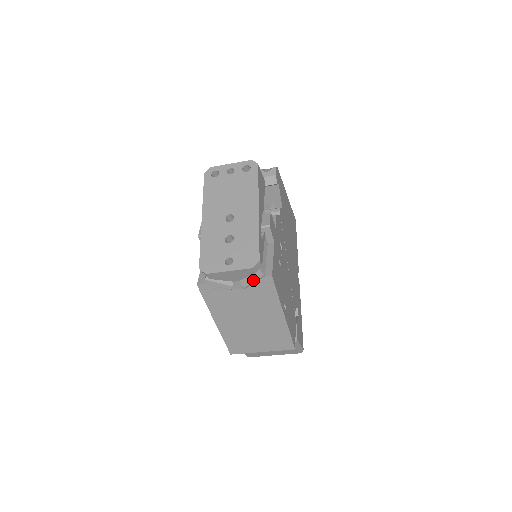
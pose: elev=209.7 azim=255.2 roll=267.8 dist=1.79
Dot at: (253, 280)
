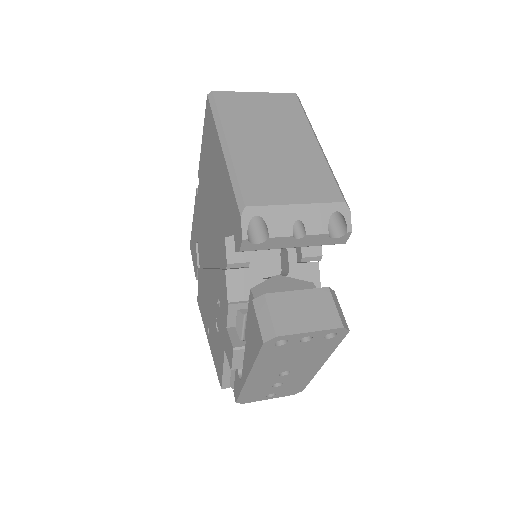
Dot at: occluded
